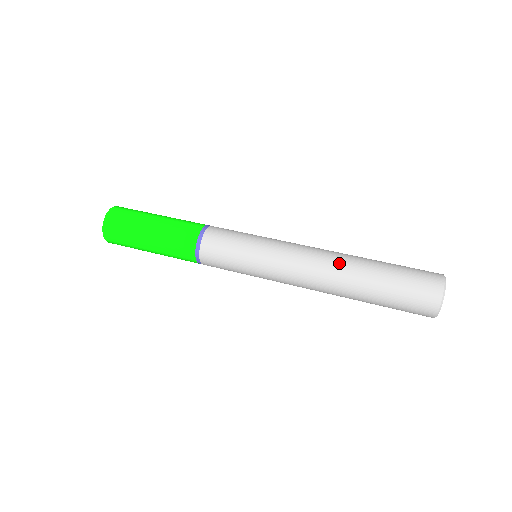
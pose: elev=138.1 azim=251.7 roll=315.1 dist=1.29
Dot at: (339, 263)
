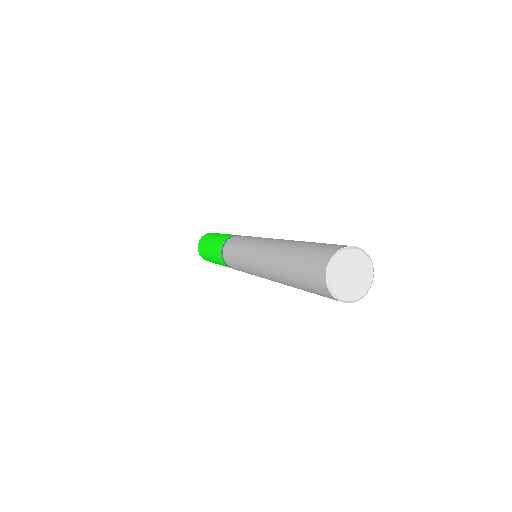
Dot at: occluded
